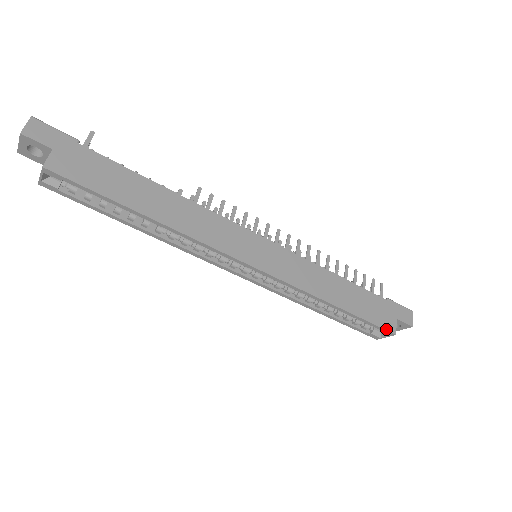
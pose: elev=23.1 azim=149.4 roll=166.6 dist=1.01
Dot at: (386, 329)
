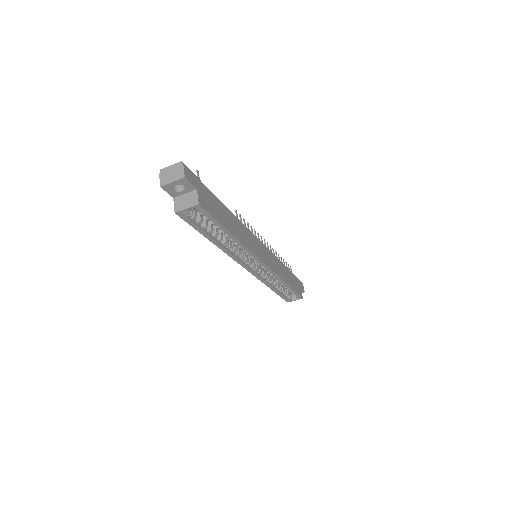
Dot at: (300, 296)
